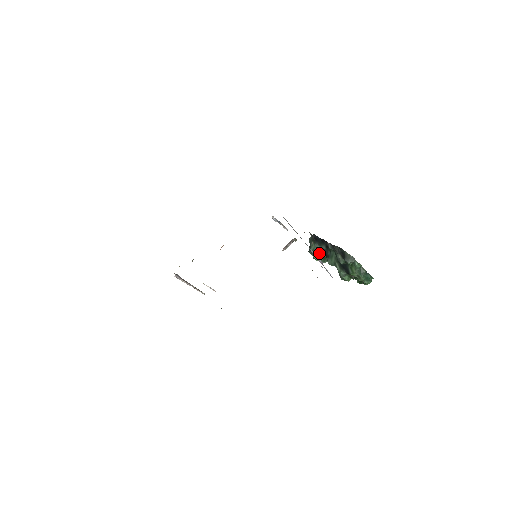
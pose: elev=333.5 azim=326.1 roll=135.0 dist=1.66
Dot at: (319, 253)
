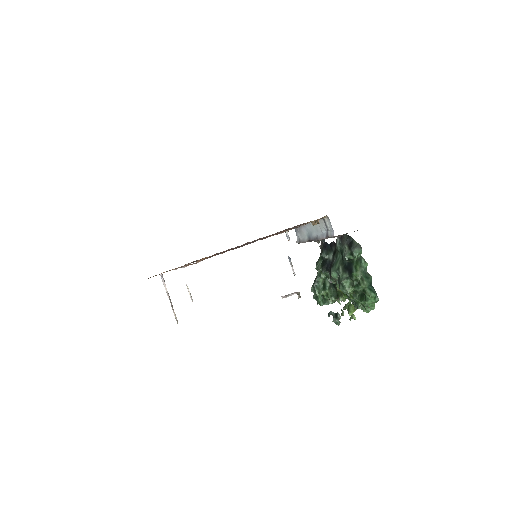
Dot at: (323, 268)
